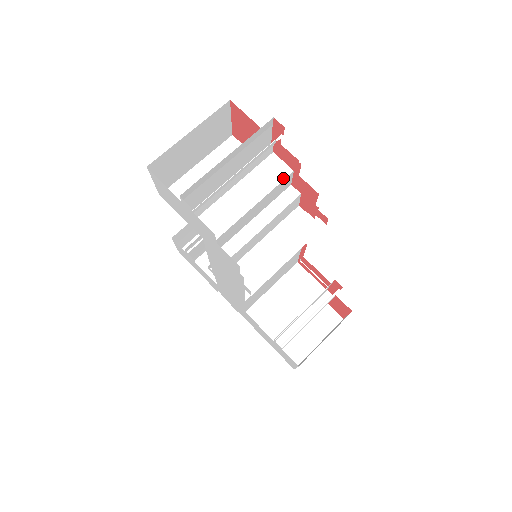
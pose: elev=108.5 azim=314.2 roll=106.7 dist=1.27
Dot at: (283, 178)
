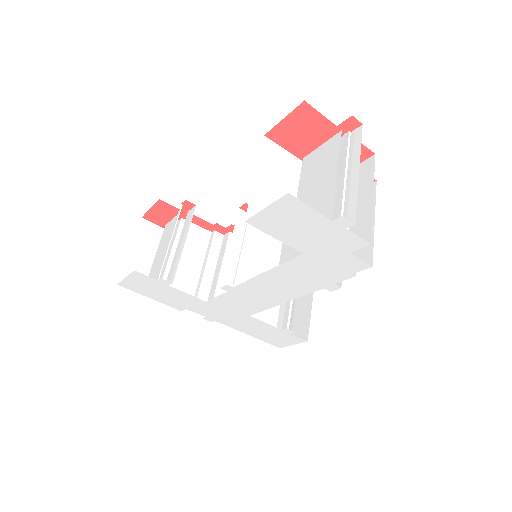
Dot at: occluded
